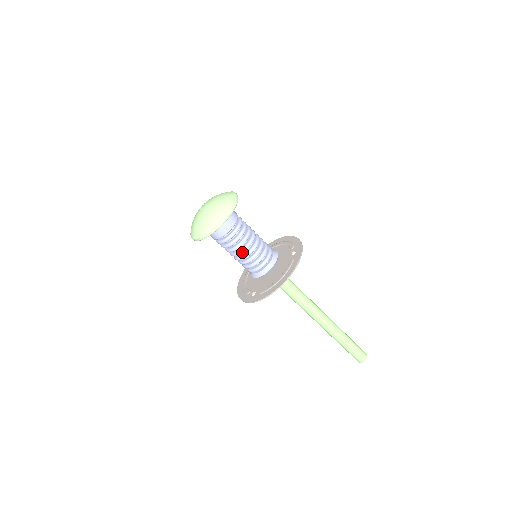
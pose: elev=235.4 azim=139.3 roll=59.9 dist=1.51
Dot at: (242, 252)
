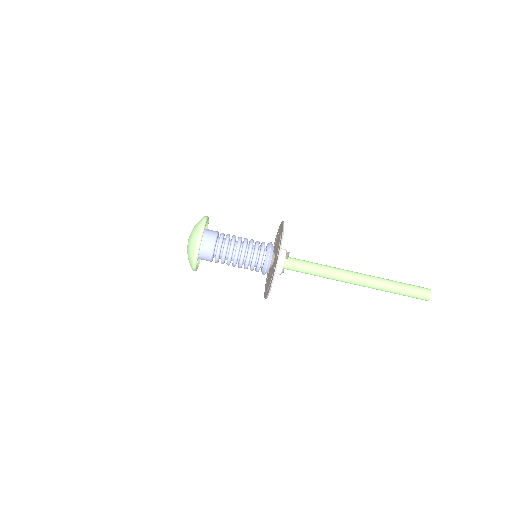
Dot at: (239, 245)
